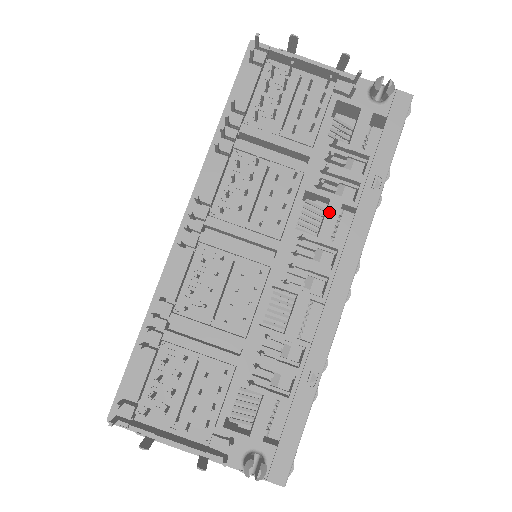
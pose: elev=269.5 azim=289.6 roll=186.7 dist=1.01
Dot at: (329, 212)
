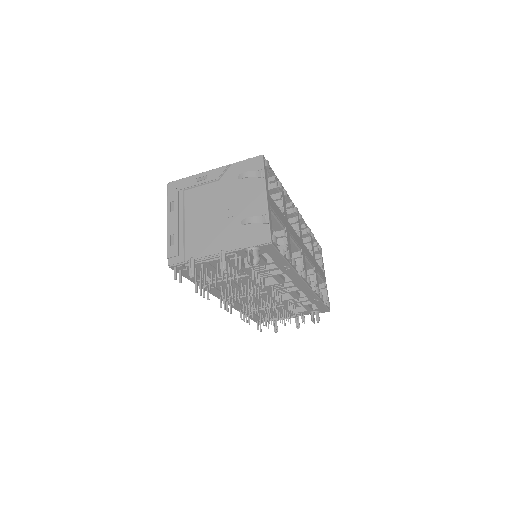
Dot at: (275, 279)
